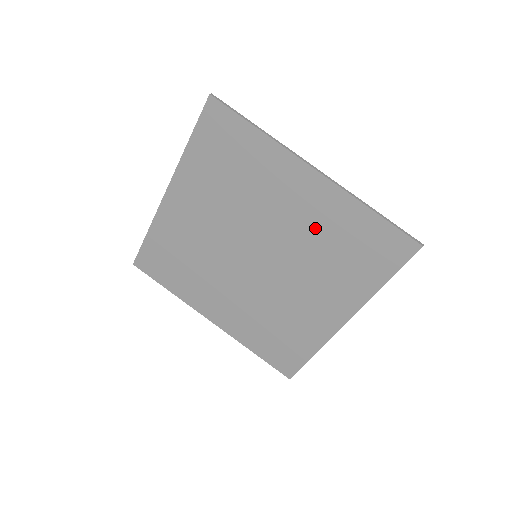
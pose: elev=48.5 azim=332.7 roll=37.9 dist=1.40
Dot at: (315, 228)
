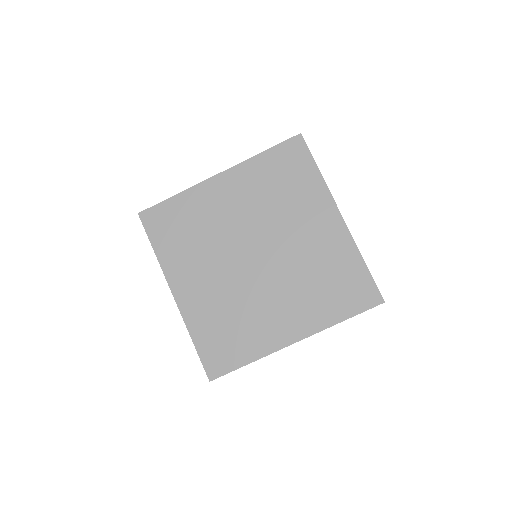
Dot at: (317, 255)
